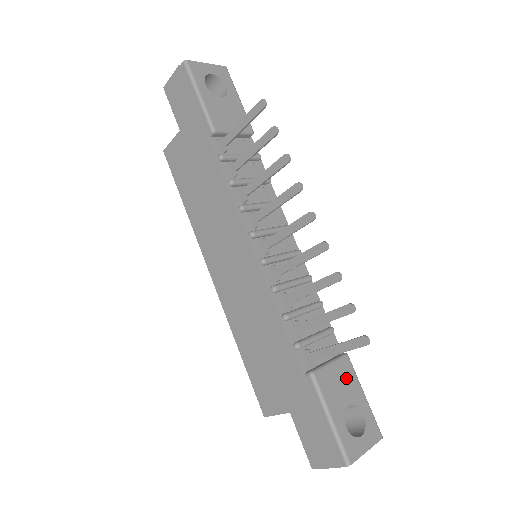
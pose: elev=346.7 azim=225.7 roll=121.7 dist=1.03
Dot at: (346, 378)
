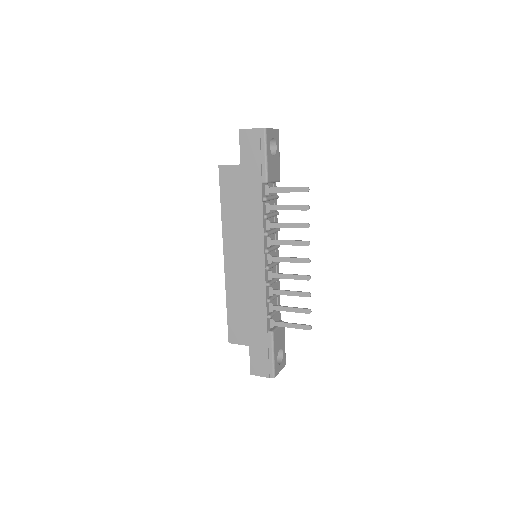
Dot at: (282, 335)
